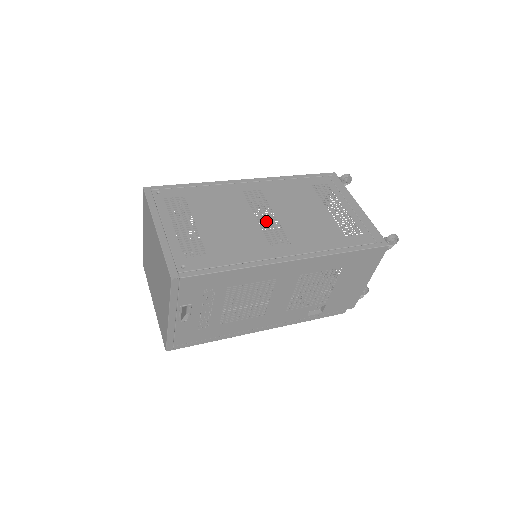
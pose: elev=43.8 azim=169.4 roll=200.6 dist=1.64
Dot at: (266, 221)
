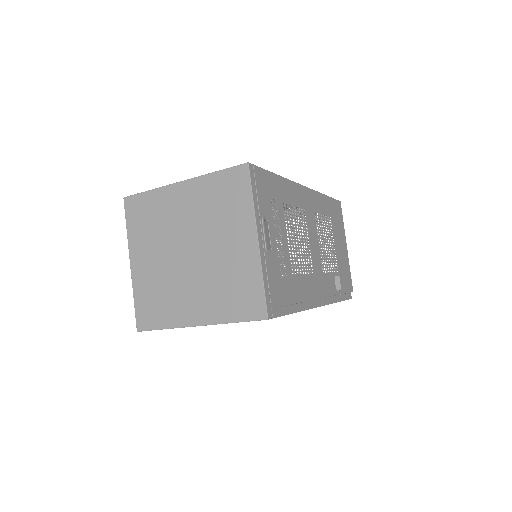
Dot at: occluded
